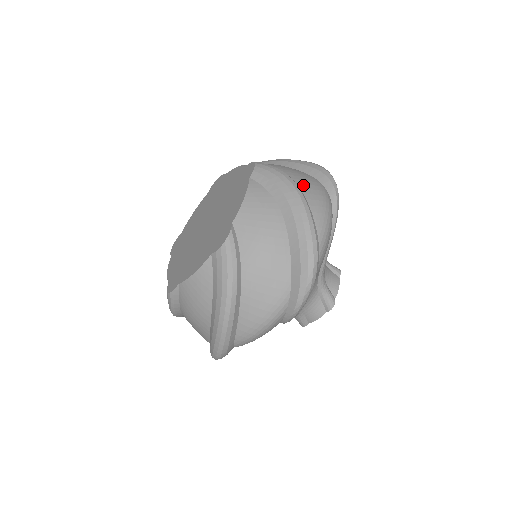
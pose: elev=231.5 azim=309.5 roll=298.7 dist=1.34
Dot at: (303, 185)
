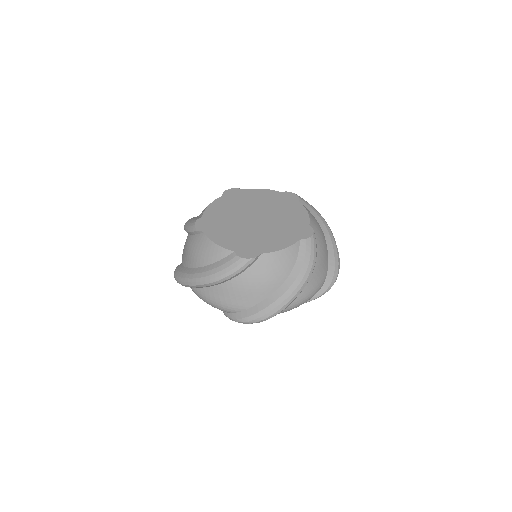
Dot at: (315, 275)
